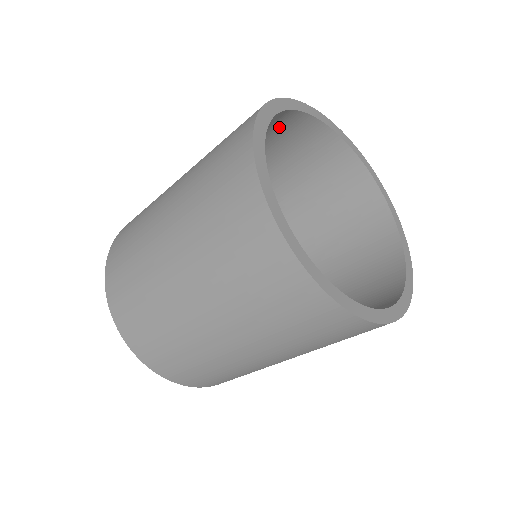
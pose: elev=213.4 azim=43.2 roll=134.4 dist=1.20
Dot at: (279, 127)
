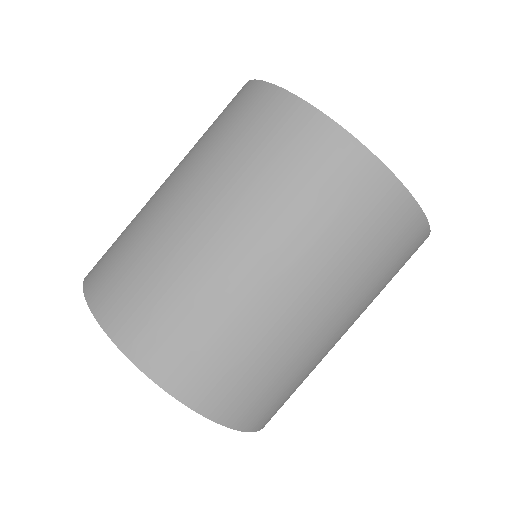
Dot at: occluded
